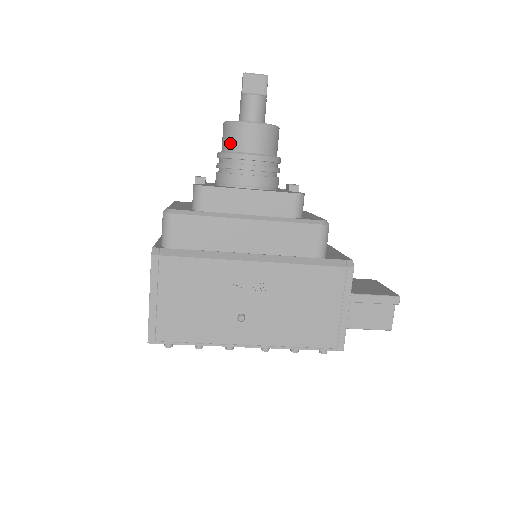
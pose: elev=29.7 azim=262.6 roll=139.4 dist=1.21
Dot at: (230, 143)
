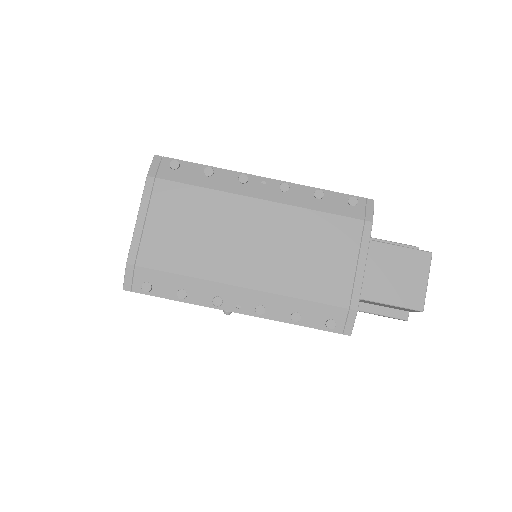
Dot at: occluded
